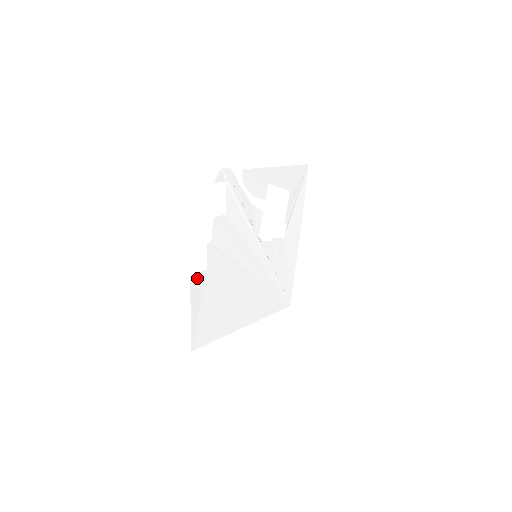
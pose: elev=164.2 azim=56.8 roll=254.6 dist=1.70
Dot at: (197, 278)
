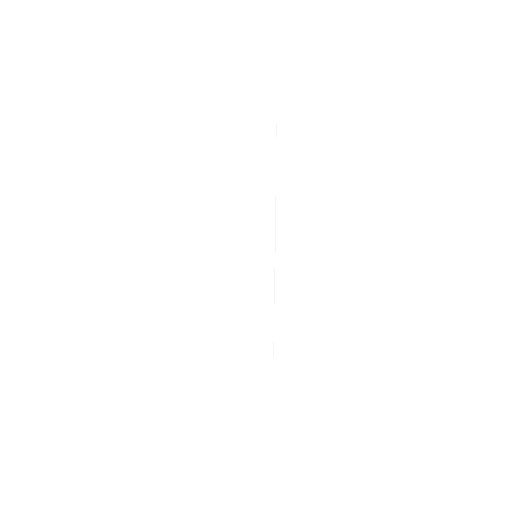
Dot at: (154, 188)
